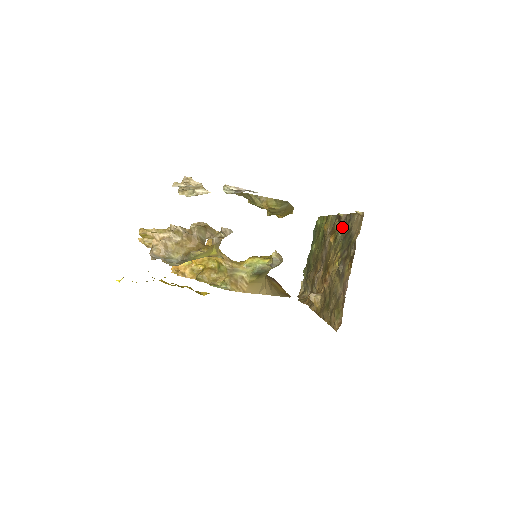
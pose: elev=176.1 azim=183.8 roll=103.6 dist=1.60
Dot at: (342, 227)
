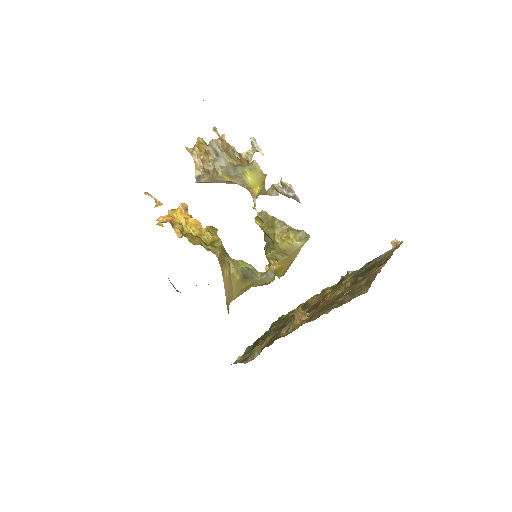
Dot at: (353, 274)
